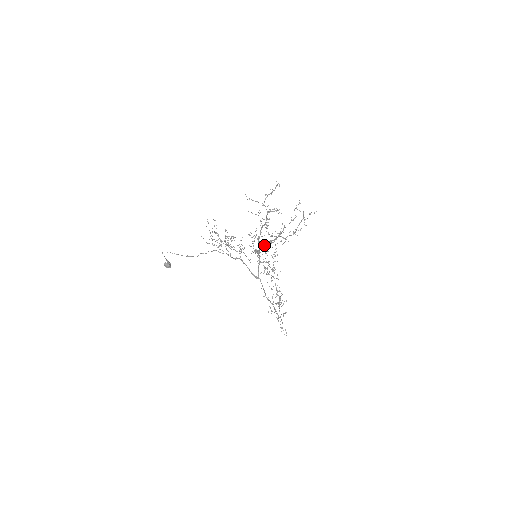
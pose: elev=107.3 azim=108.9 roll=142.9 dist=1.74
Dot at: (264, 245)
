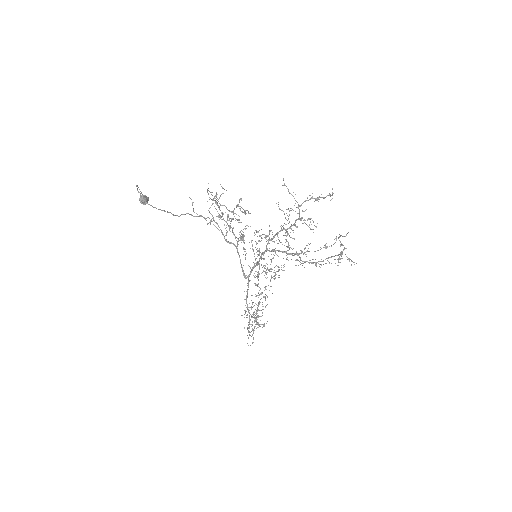
Dot at: (273, 250)
